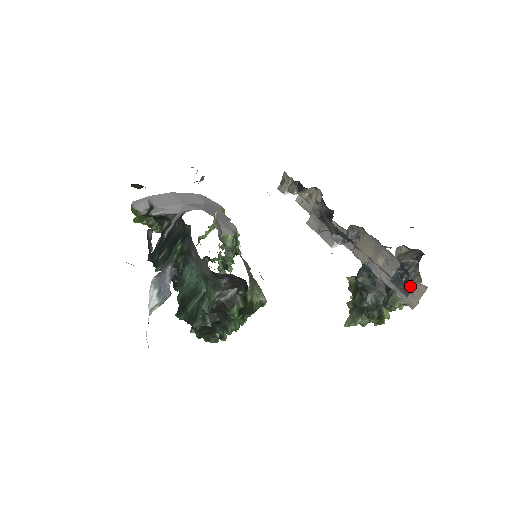
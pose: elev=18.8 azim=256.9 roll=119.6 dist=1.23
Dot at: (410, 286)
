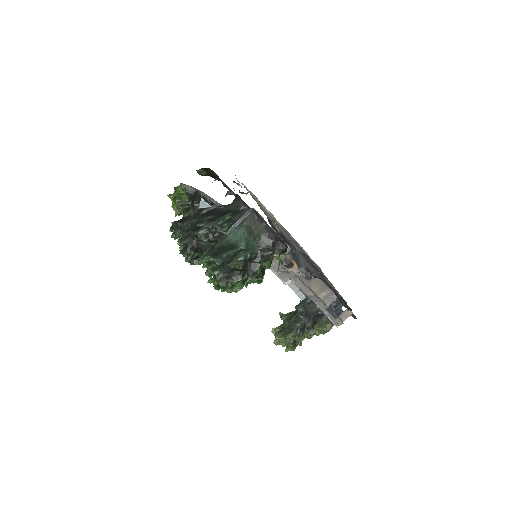
Dot at: (339, 313)
